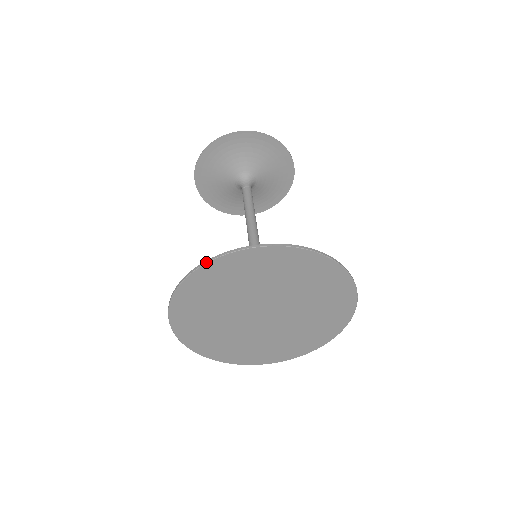
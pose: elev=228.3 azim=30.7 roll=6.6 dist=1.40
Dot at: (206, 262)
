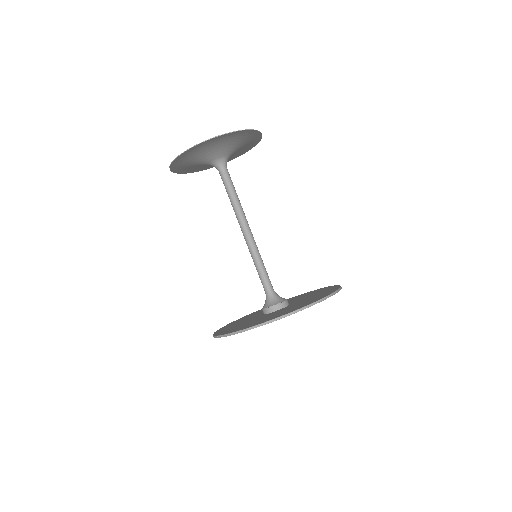
Dot at: (298, 311)
